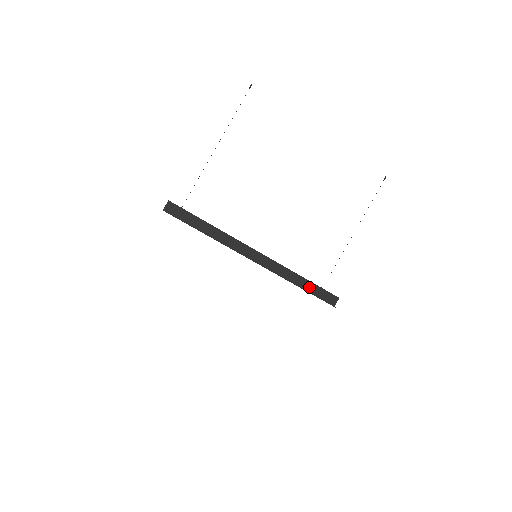
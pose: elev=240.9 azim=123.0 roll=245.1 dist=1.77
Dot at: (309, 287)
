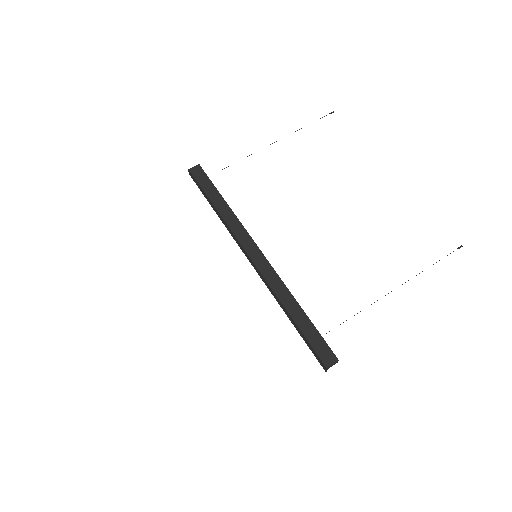
Dot at: (302, 322)
